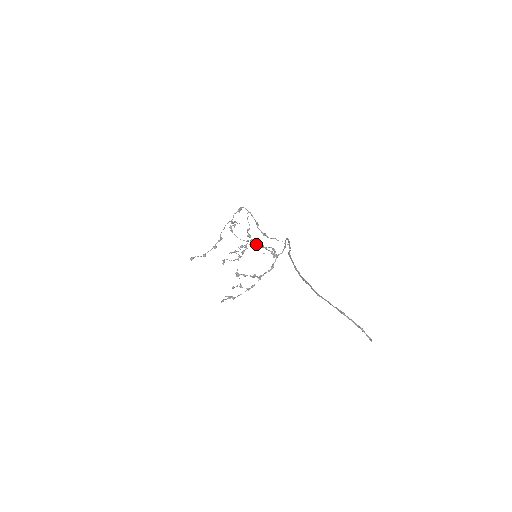
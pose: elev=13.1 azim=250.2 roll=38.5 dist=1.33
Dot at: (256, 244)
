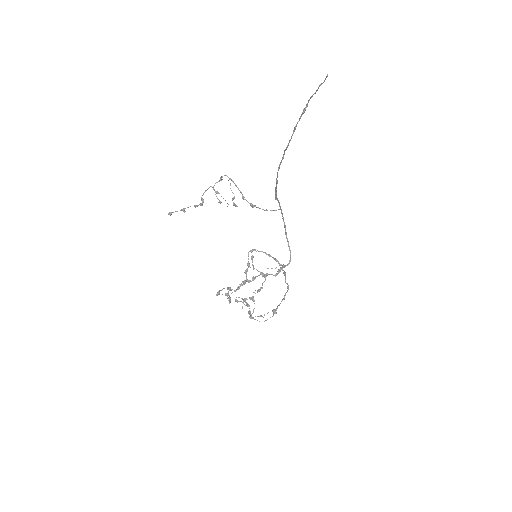
Dot at: (275, 309)
